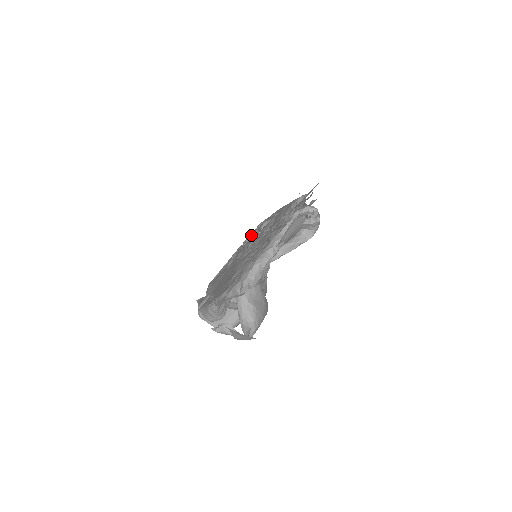
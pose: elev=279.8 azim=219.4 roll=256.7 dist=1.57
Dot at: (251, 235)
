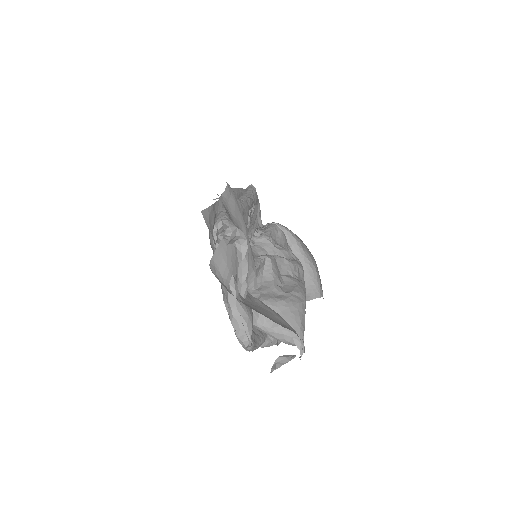
Dot at: occluded
